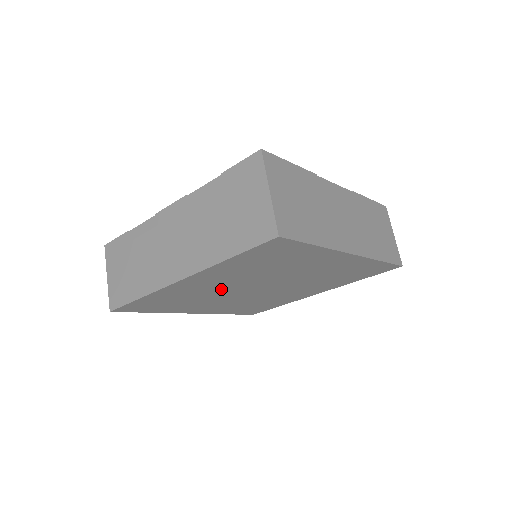
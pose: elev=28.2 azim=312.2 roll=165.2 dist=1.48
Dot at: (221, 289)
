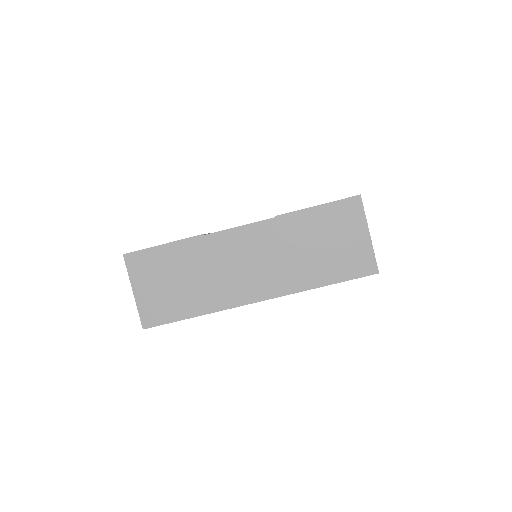
Dot at: occluded
